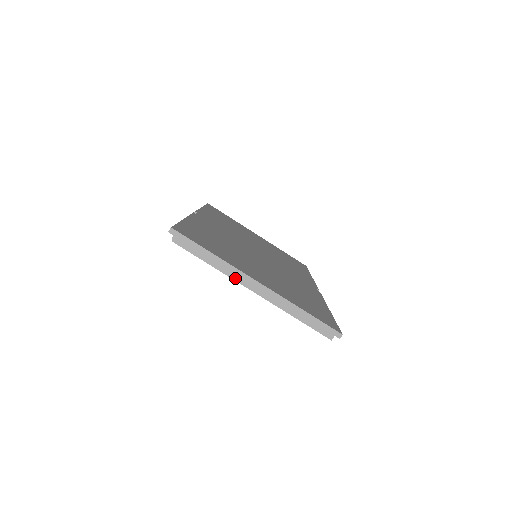
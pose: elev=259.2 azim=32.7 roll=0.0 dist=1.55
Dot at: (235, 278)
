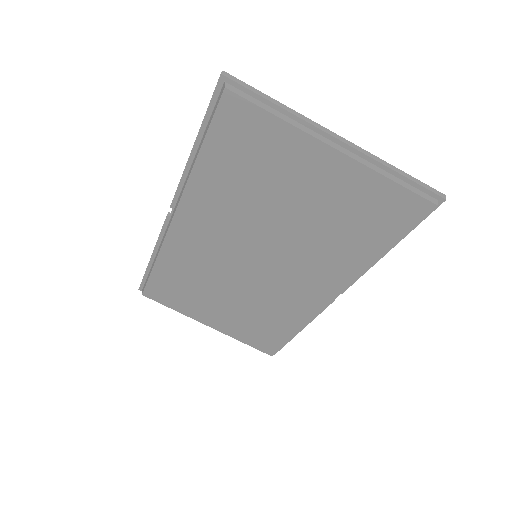
Dot at: (310, 133)
